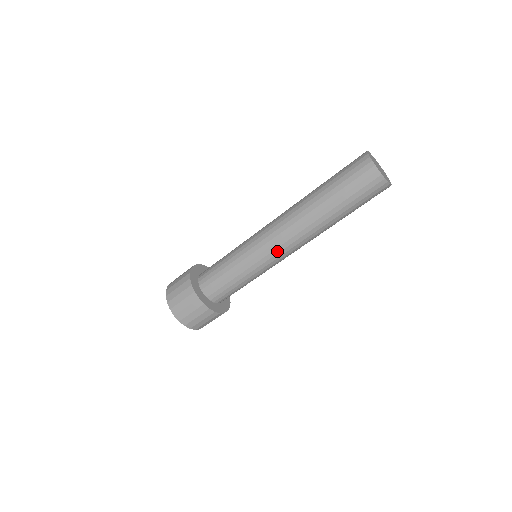
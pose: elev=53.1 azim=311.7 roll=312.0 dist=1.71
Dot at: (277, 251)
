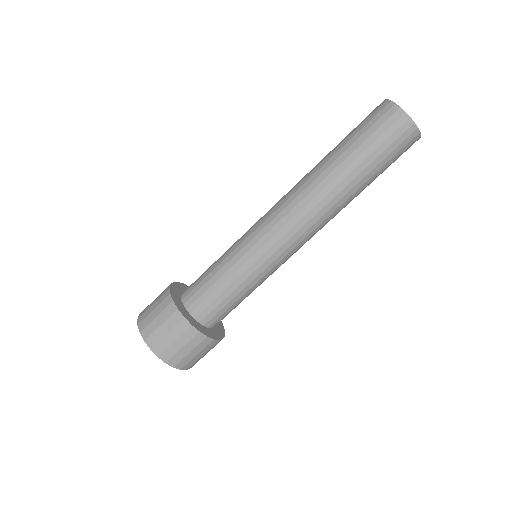
Dot at: (272, 224)
